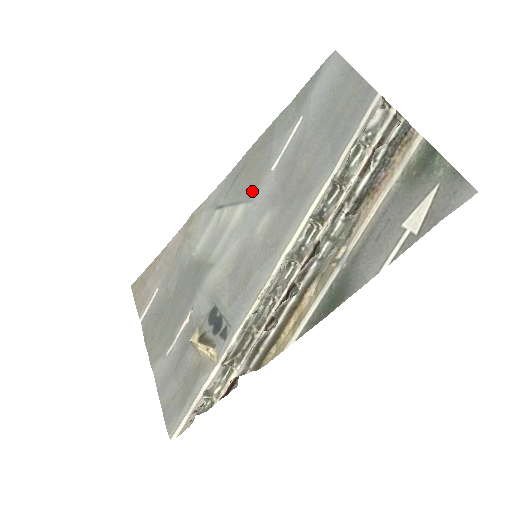
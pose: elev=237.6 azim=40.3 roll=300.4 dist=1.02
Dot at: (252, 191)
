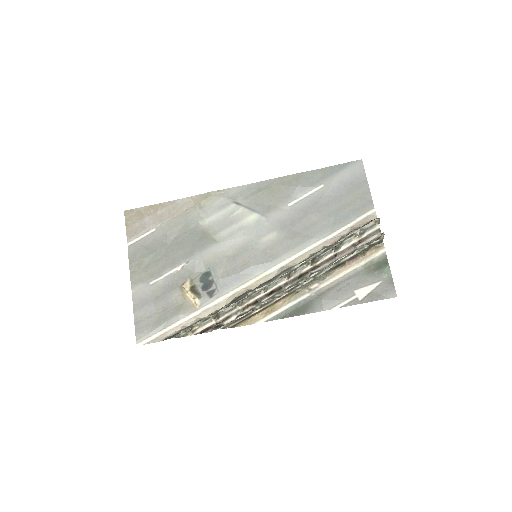
Dot at: (268, 210)
